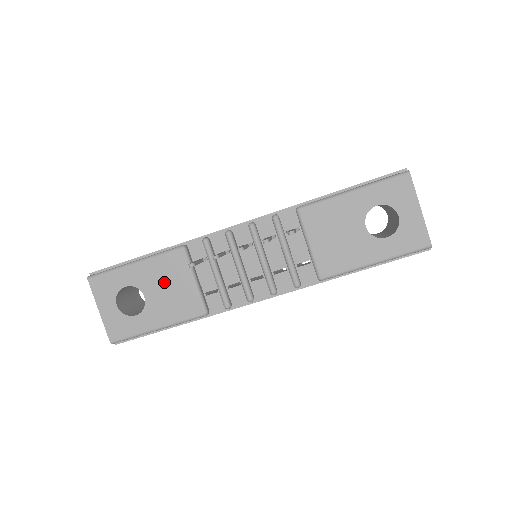
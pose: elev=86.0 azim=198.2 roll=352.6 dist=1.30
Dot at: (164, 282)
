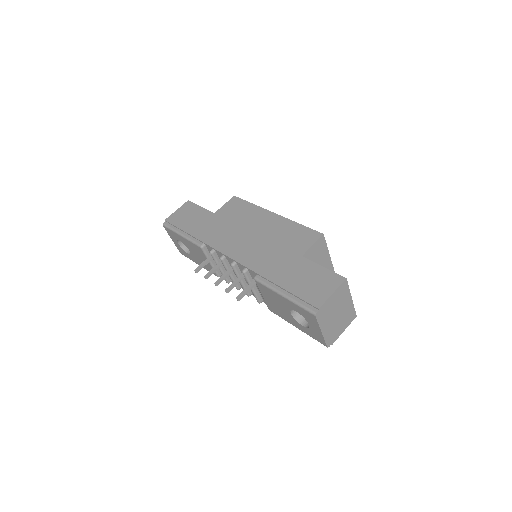
Dot at: (196, 253)
